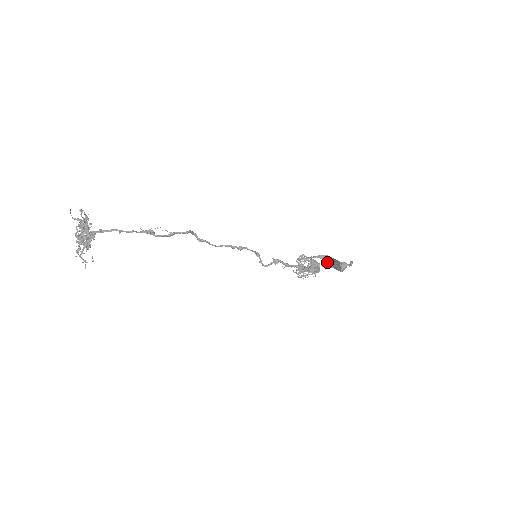
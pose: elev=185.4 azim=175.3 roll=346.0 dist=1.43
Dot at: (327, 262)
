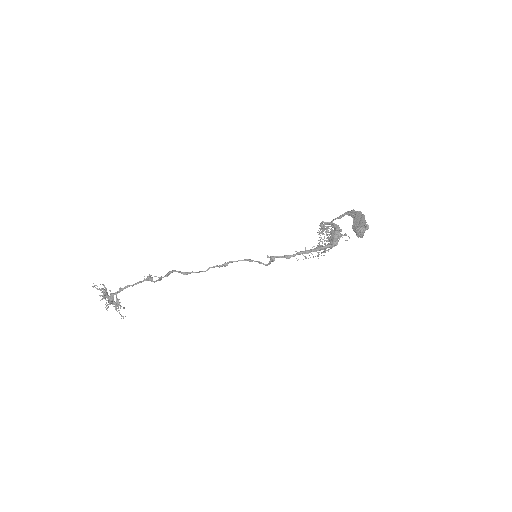
Dot at: occluded
